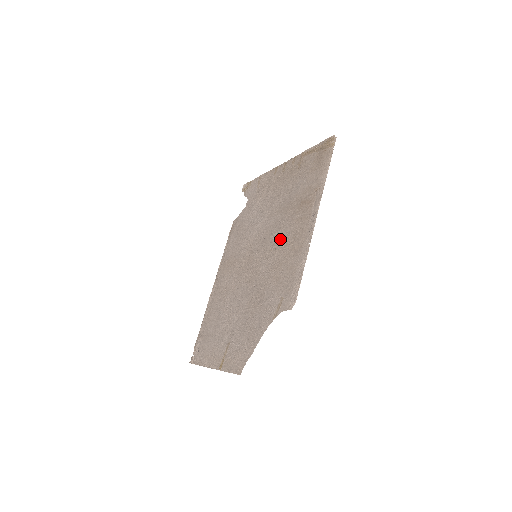
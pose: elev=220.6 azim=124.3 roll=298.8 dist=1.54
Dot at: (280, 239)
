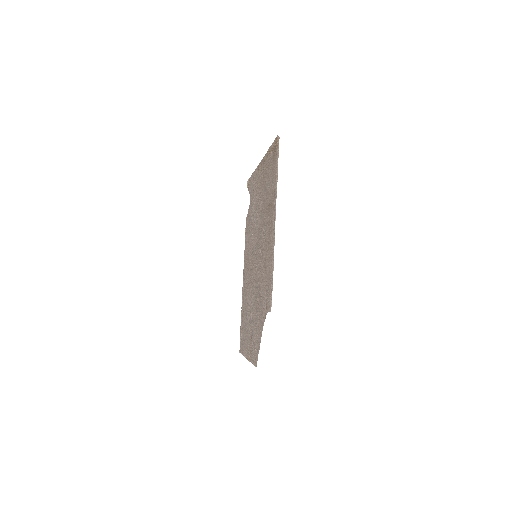
Dot at: (263, 241)
